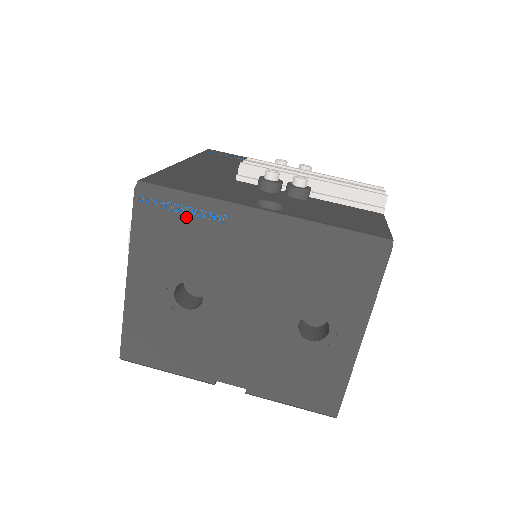
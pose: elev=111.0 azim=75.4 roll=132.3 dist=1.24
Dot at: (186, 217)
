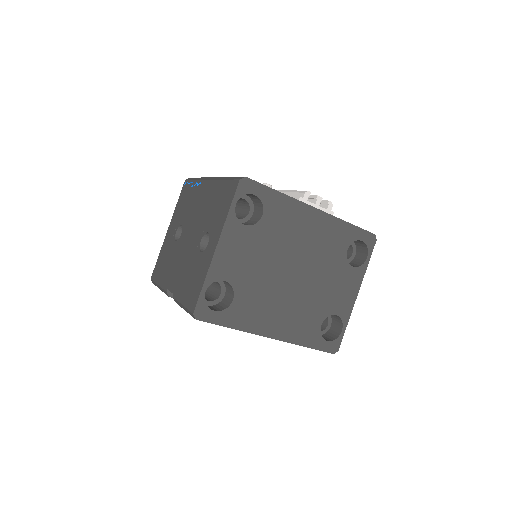
Dot at: (192, 188)
